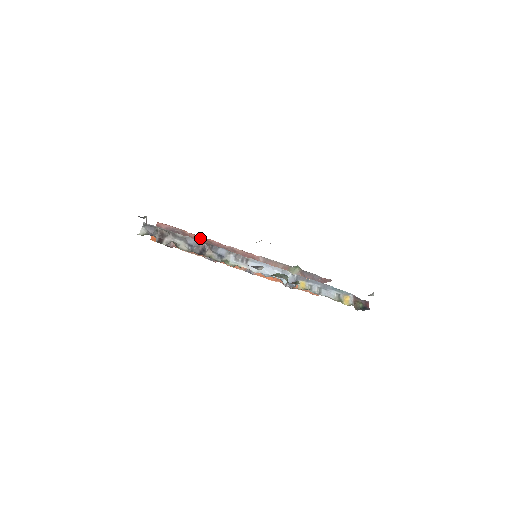
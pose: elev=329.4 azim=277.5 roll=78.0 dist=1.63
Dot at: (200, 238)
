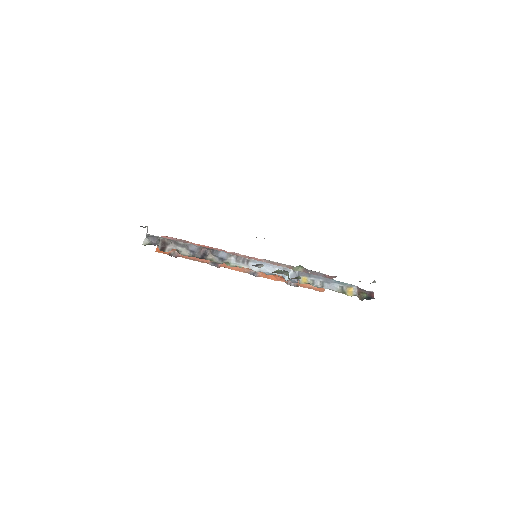
Dot at: occluded
